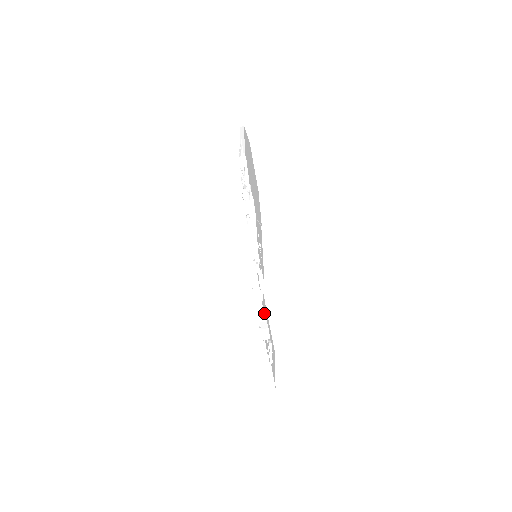
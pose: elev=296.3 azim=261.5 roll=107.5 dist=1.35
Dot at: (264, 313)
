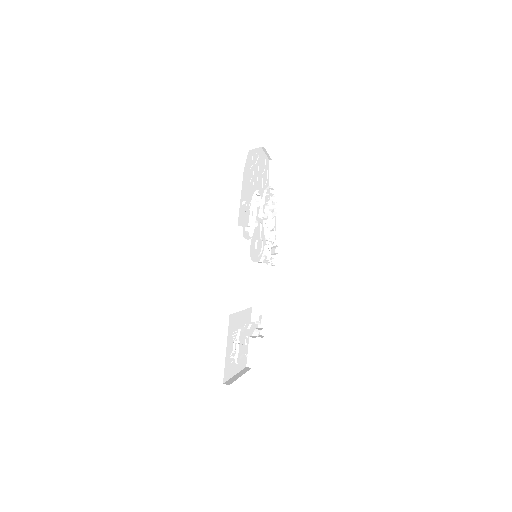
Dot at: (250, 324)
